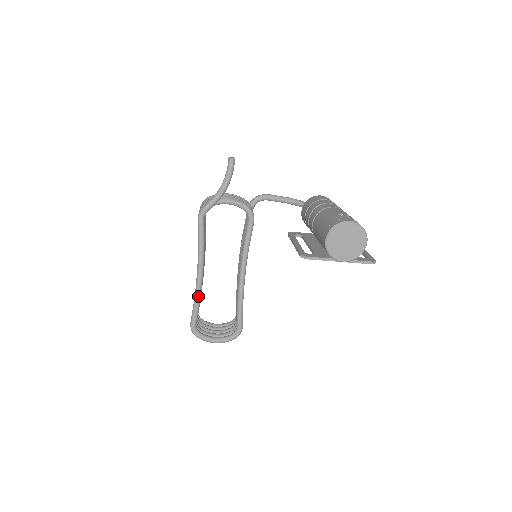
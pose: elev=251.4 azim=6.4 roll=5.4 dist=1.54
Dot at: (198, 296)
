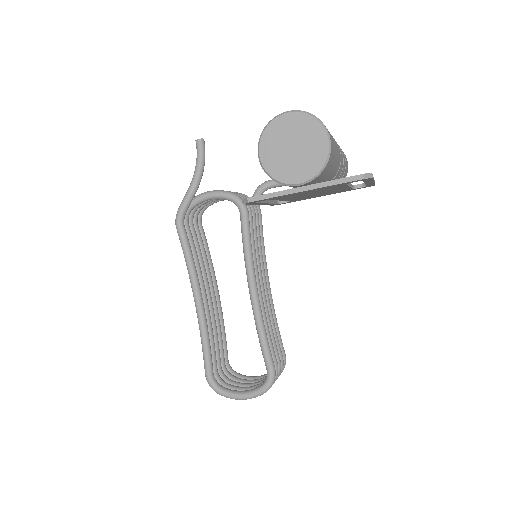
Dot at: (203, 332)
